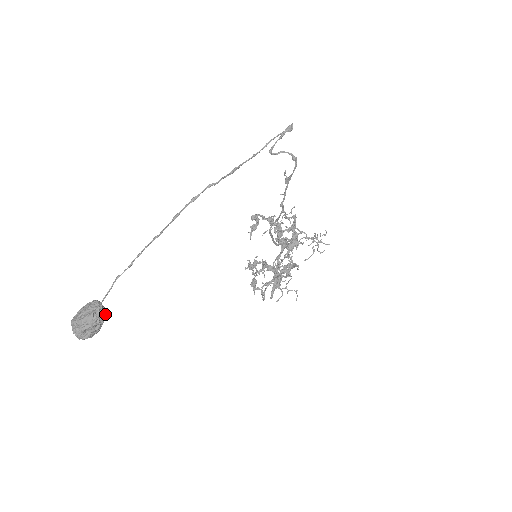
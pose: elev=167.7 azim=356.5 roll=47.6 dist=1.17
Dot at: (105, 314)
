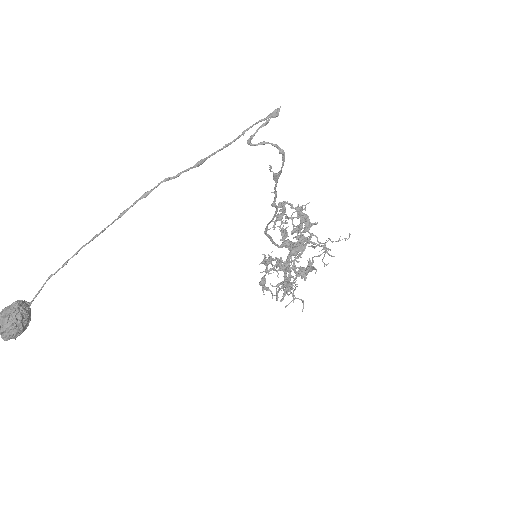
Dot at: (27, 317)
